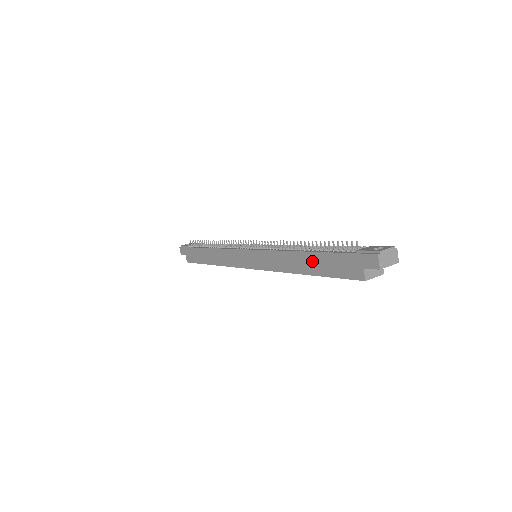
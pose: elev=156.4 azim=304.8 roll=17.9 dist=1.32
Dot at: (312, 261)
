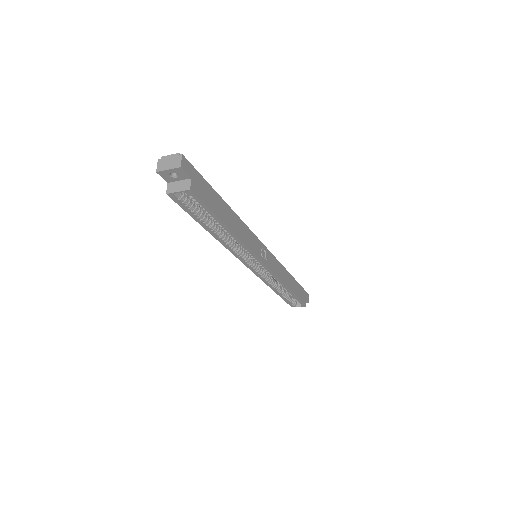
Dot at: occluded
